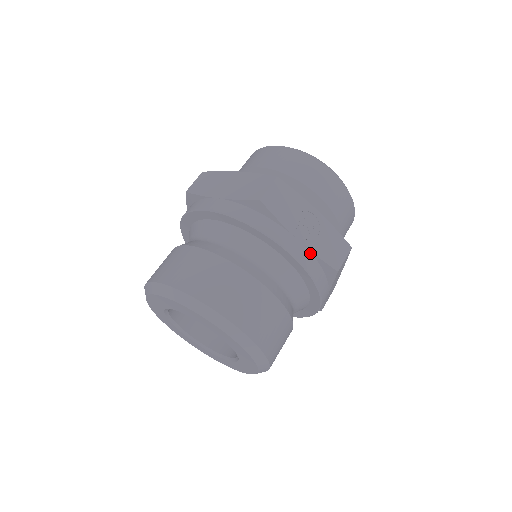
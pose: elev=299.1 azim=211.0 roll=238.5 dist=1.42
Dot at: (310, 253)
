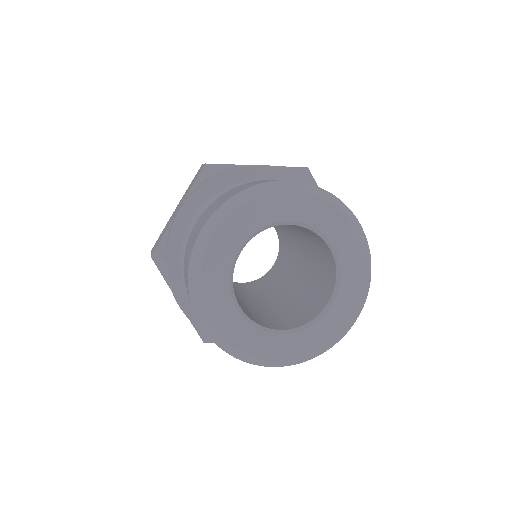
Dot at: occluded
